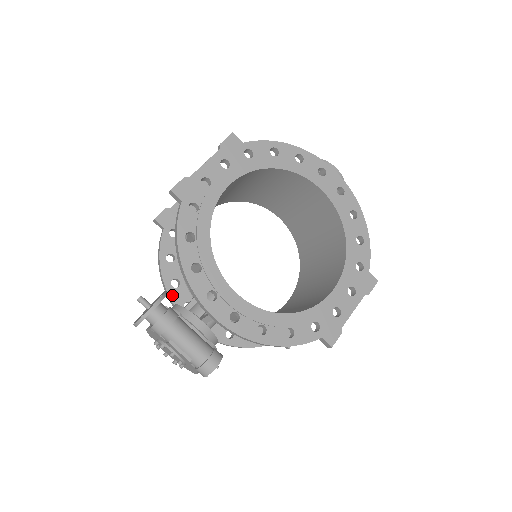
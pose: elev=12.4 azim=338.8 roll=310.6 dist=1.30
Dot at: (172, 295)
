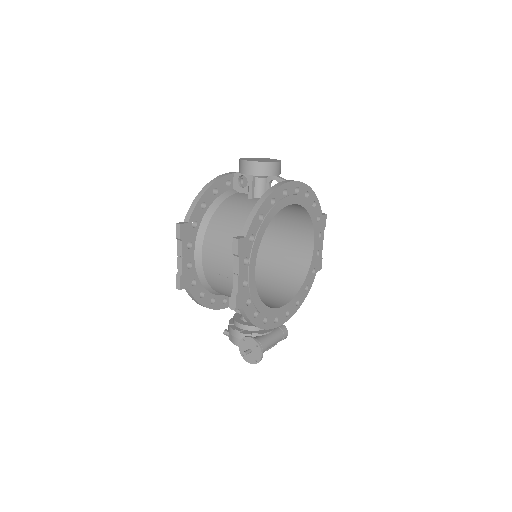
Dot at: (215, 307)
